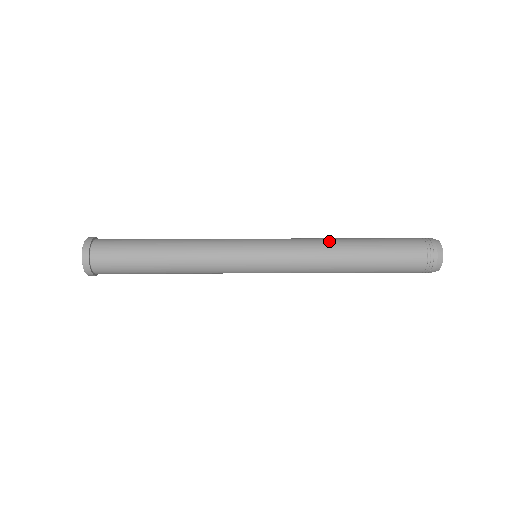
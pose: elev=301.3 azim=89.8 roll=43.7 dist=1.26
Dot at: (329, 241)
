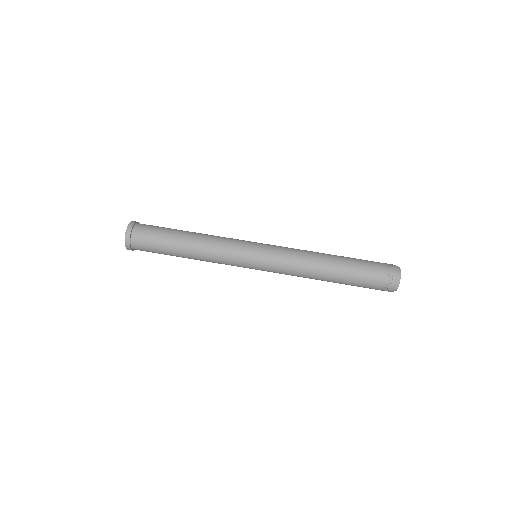
Dot at: (312, 266)
